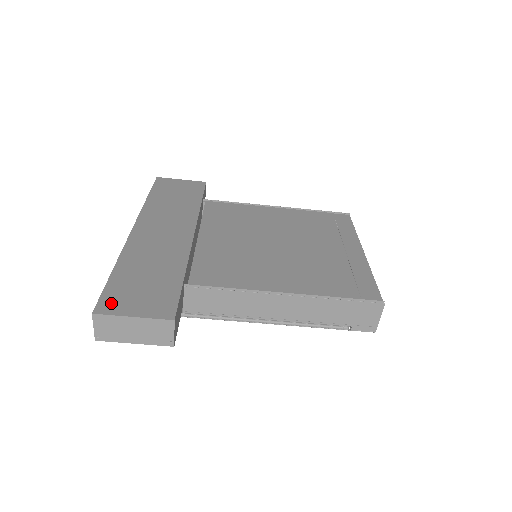
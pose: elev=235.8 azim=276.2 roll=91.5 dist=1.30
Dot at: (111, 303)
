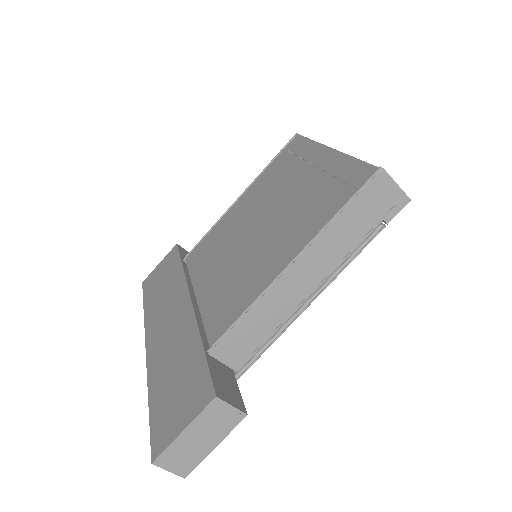
Dot at: (161, 436)
